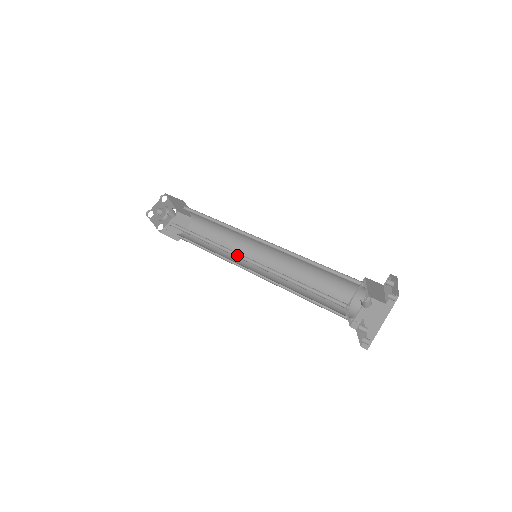
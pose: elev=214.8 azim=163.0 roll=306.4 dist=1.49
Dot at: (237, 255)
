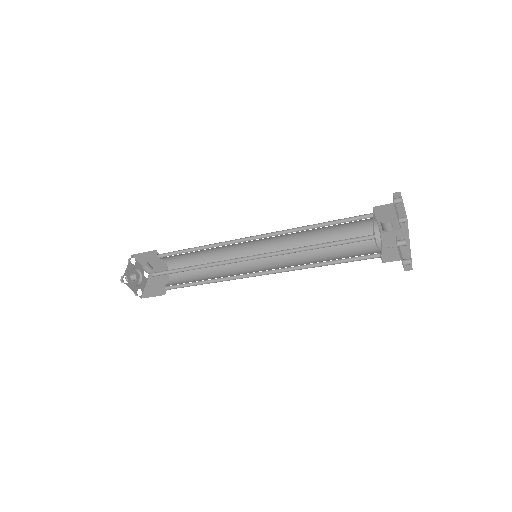
Dot at: (238, 261)
